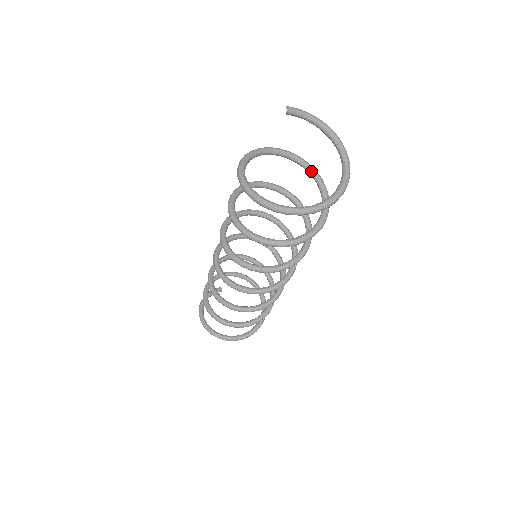
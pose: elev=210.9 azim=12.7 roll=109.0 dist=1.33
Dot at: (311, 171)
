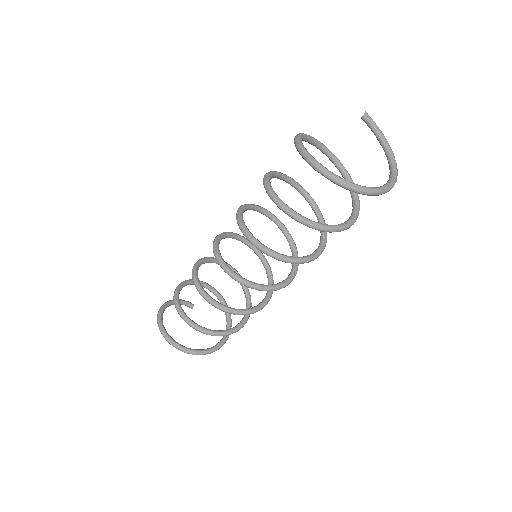
Dot at: occluded
